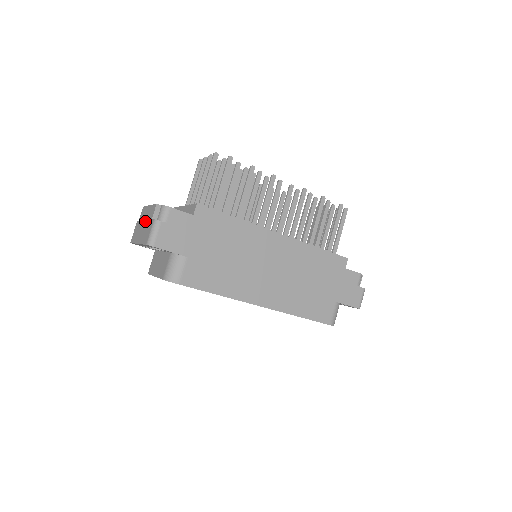
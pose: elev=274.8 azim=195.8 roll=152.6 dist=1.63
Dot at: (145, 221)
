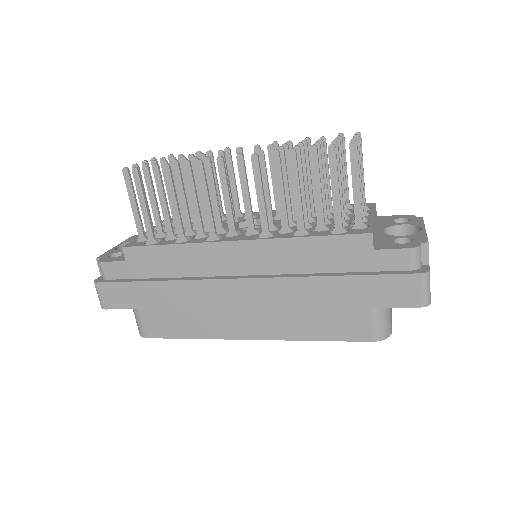
Dot at: occluded
